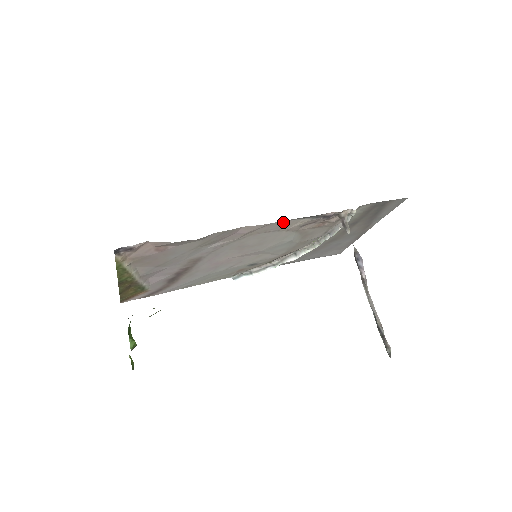
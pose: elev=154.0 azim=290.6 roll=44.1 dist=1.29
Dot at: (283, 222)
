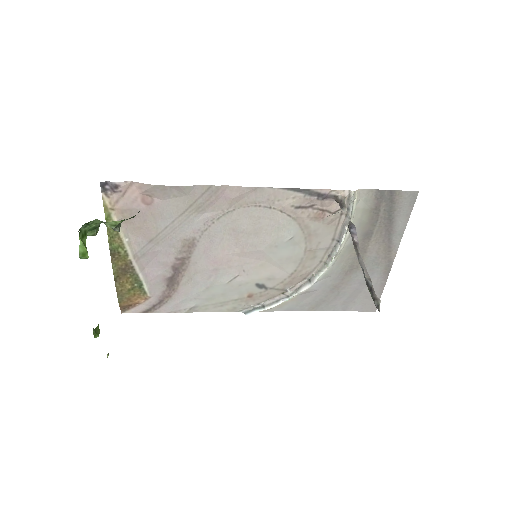
Dot at: (271, 191)
